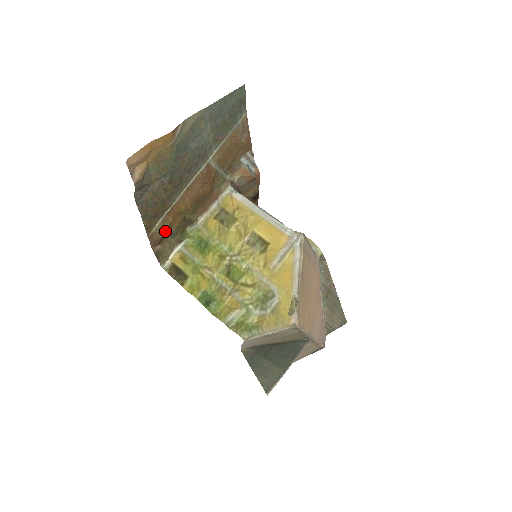
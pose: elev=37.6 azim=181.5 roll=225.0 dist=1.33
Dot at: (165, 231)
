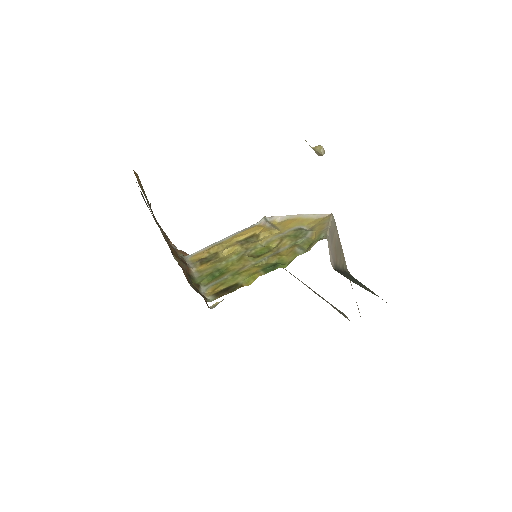
Dot at: (184, 266)
